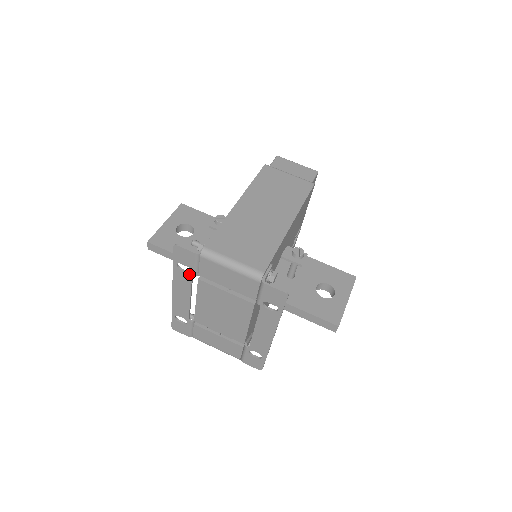
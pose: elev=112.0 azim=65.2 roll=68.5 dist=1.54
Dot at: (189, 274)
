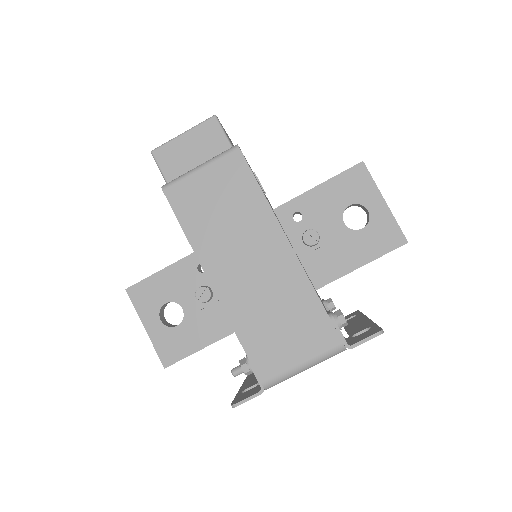
Dot at: occluded
